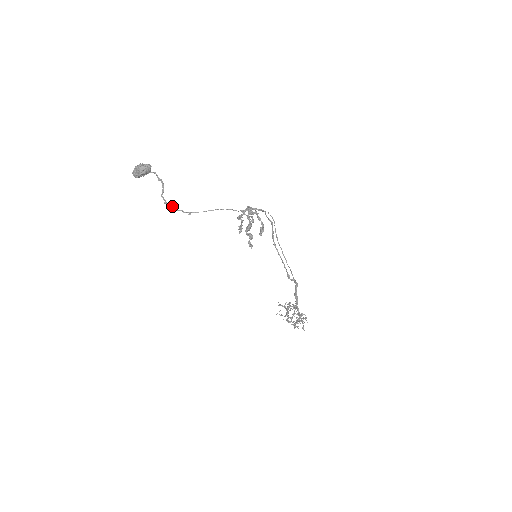
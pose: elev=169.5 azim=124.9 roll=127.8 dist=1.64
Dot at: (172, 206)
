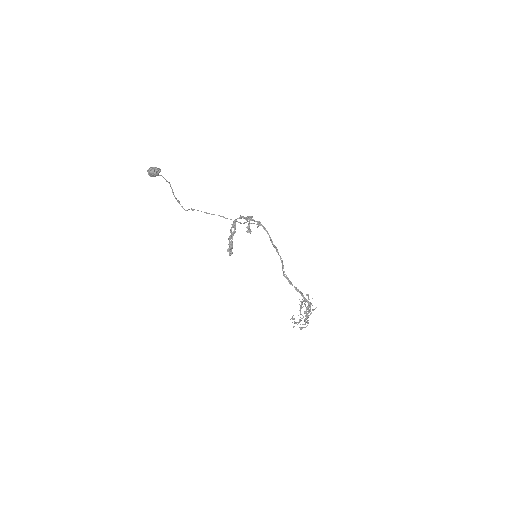
Dot at: (178, 202)
